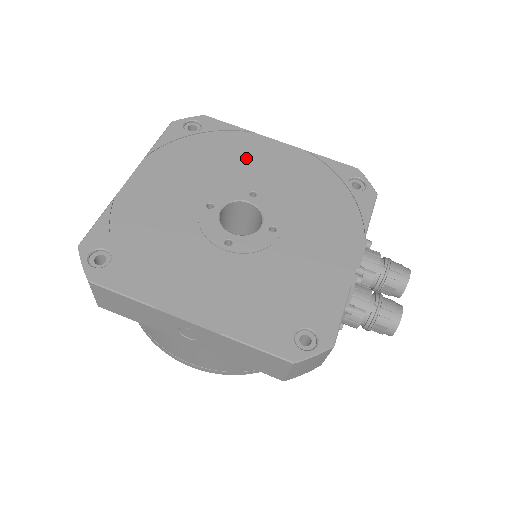
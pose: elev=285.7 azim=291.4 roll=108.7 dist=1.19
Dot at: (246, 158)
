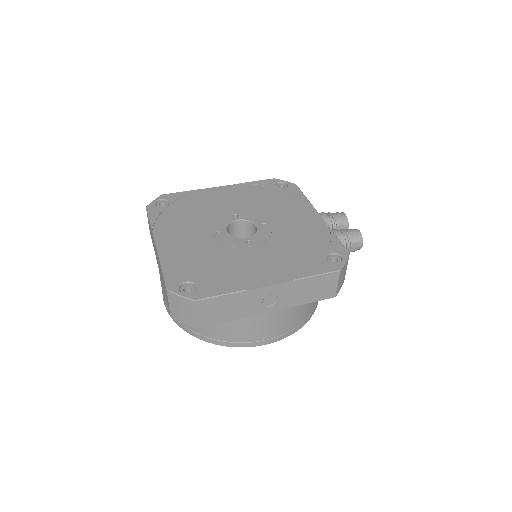
Dot at: (211, 202)
